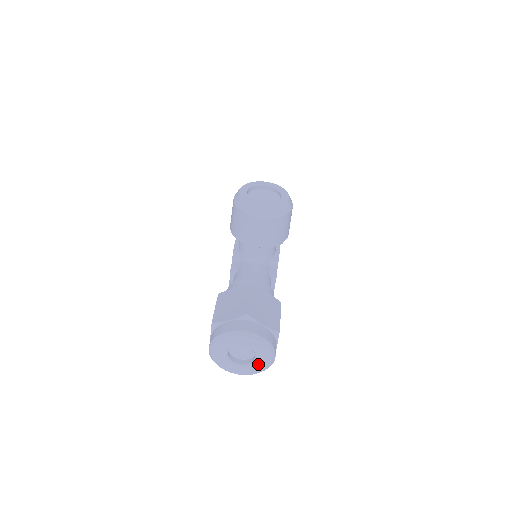
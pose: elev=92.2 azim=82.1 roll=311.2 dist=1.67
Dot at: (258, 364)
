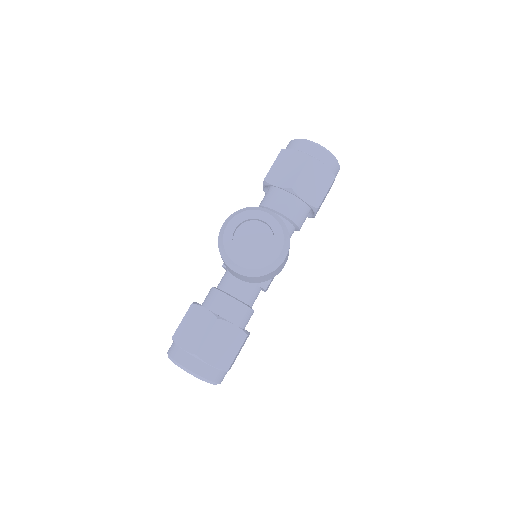
Dot at: occluded
